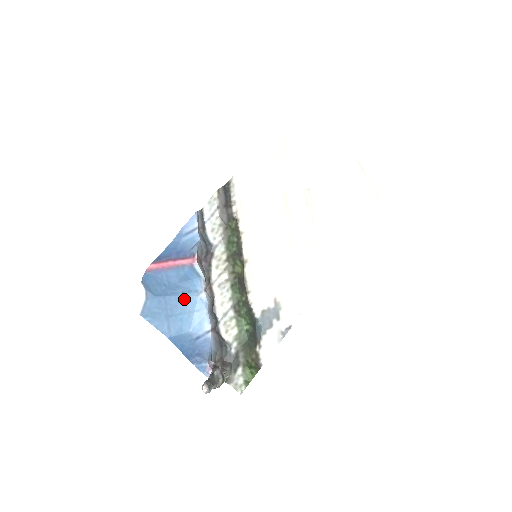
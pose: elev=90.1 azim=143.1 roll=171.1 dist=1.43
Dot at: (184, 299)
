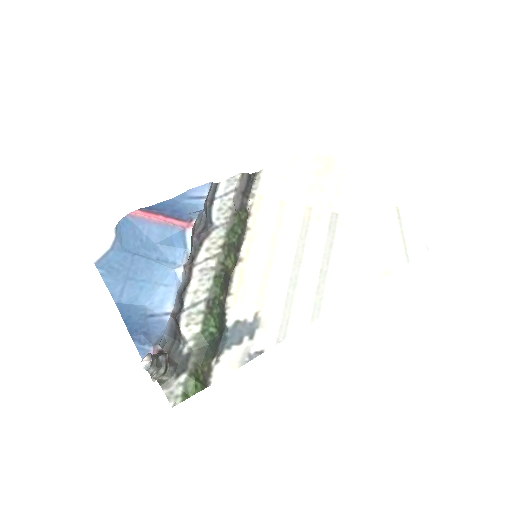
Dot at: (156, 266)
